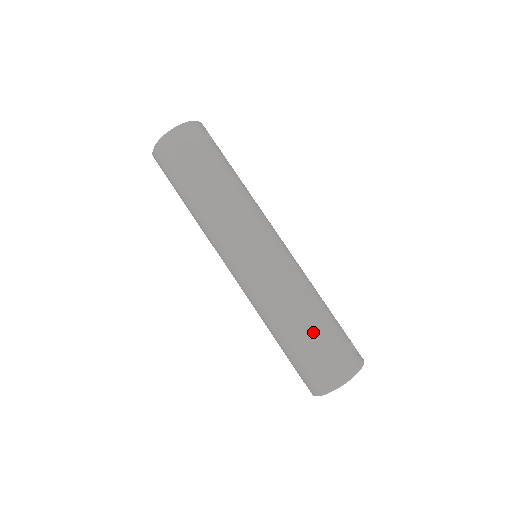
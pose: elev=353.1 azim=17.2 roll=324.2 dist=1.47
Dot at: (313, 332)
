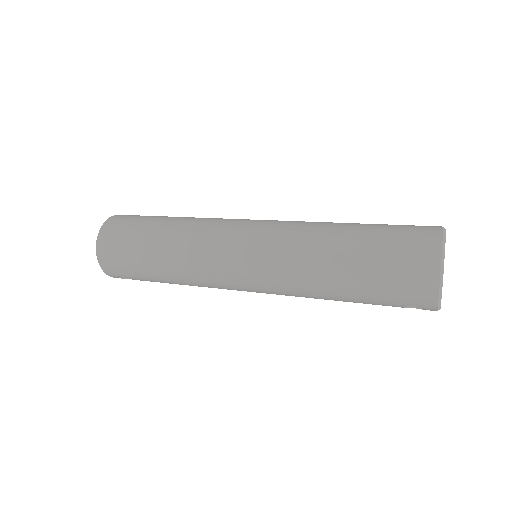
Dot at: (361, 238)
